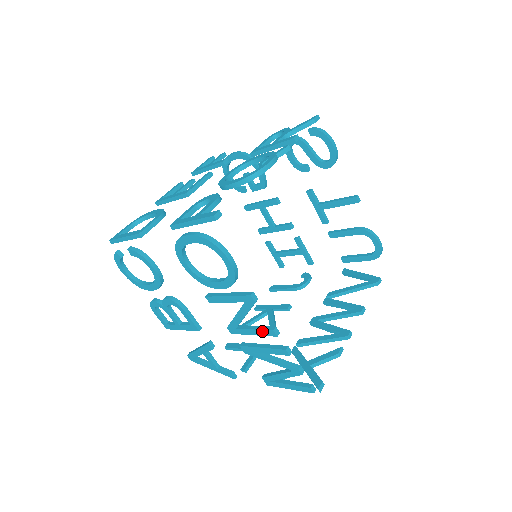
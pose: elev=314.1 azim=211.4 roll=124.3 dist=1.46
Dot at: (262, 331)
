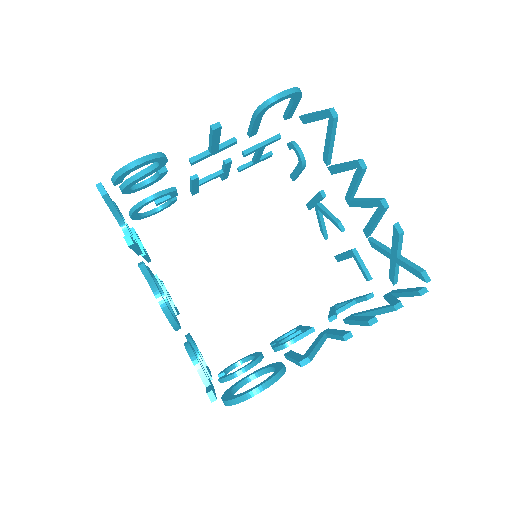
Dot at: occluded
